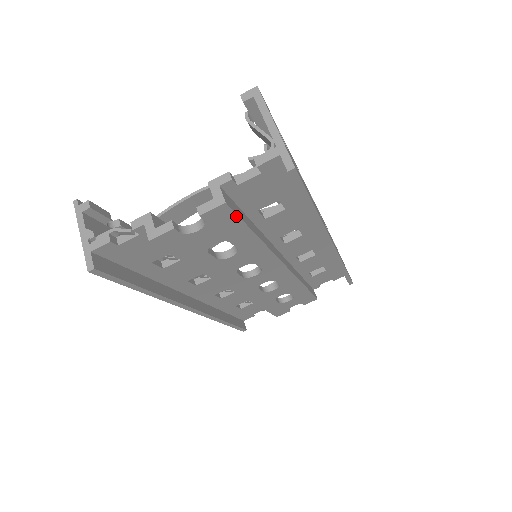
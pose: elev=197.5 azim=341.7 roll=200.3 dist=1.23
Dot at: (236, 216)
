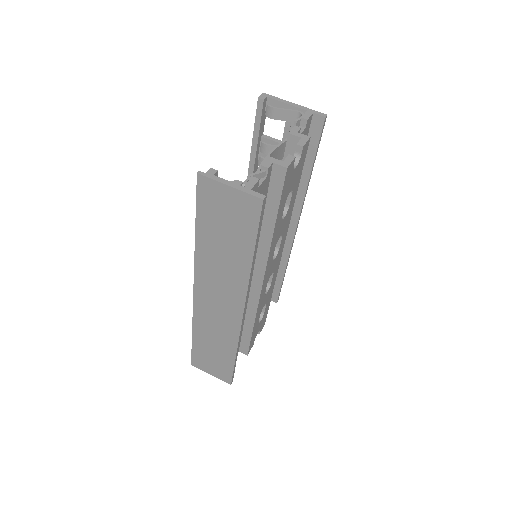
Dot at: (305, 157)
